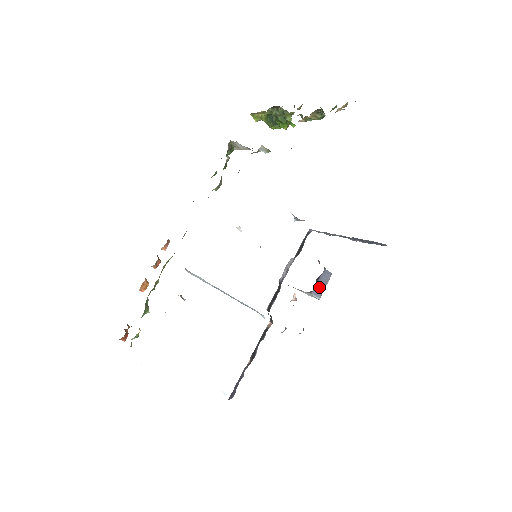
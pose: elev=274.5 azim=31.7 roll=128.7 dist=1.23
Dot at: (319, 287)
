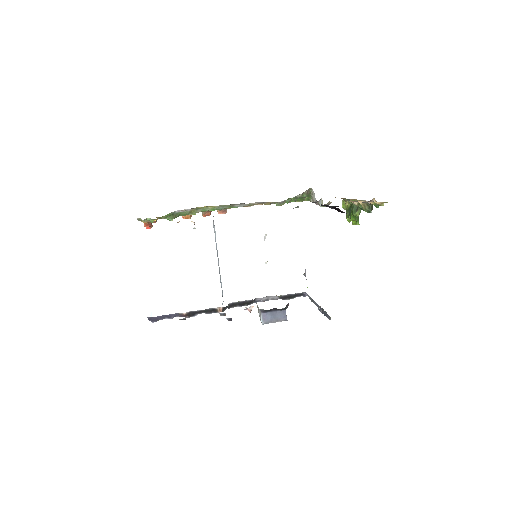
Dot at: (270, 316)
